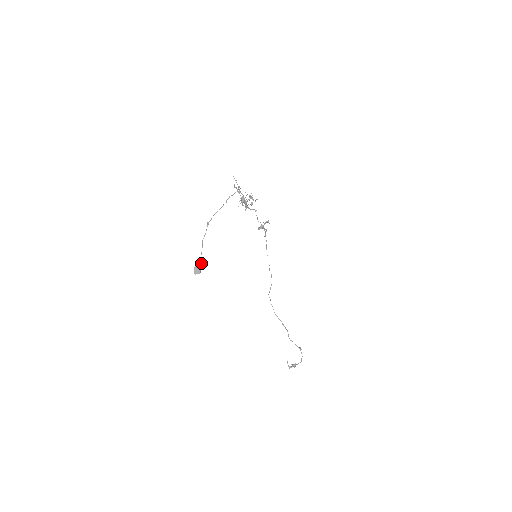
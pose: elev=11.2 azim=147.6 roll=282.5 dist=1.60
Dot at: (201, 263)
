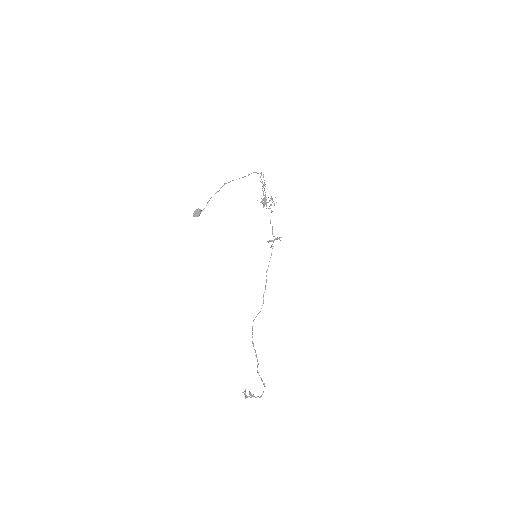
Dot at: (203, 209)
